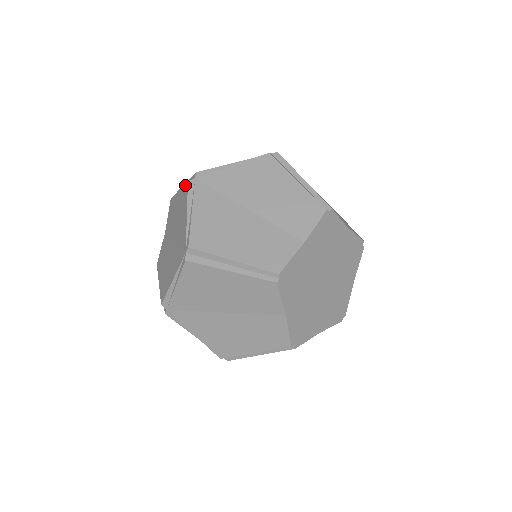
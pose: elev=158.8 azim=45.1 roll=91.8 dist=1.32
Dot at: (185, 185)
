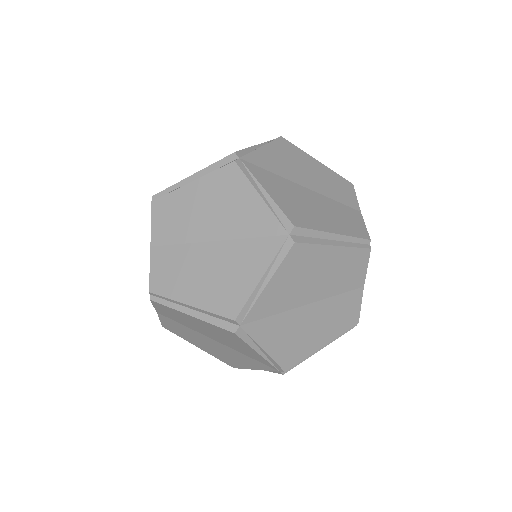
Dot at: (225, 168)
